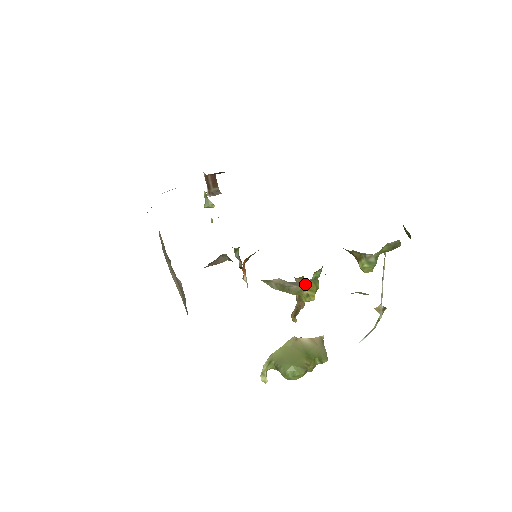
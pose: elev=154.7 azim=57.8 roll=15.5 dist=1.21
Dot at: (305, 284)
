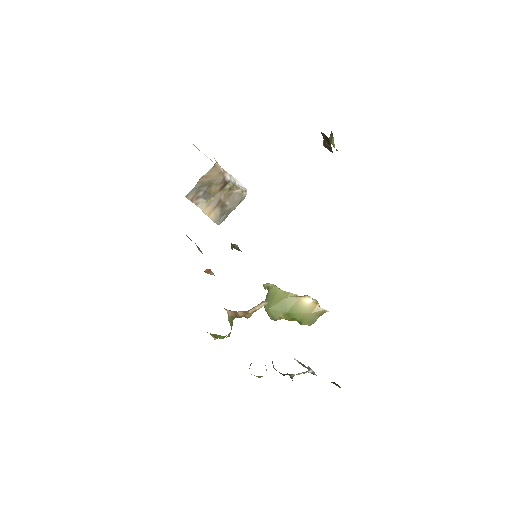
Dot at: (207, 332)
